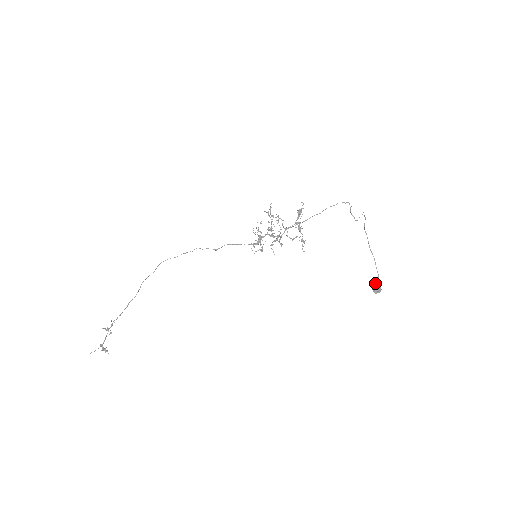
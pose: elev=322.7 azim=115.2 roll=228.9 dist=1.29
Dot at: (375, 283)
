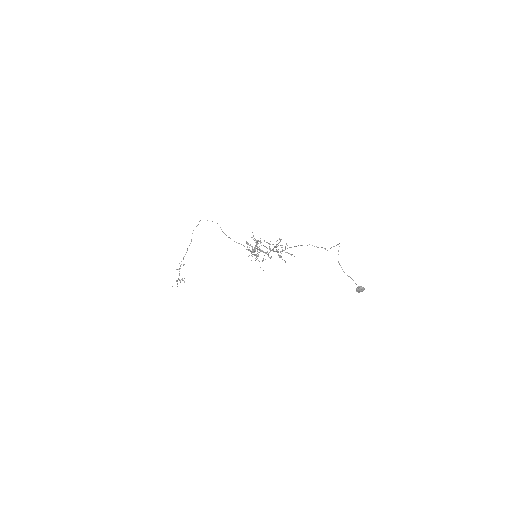
Dot at: (357, 287)
